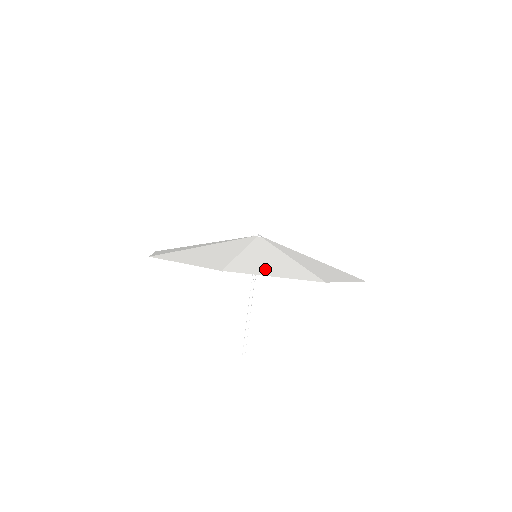
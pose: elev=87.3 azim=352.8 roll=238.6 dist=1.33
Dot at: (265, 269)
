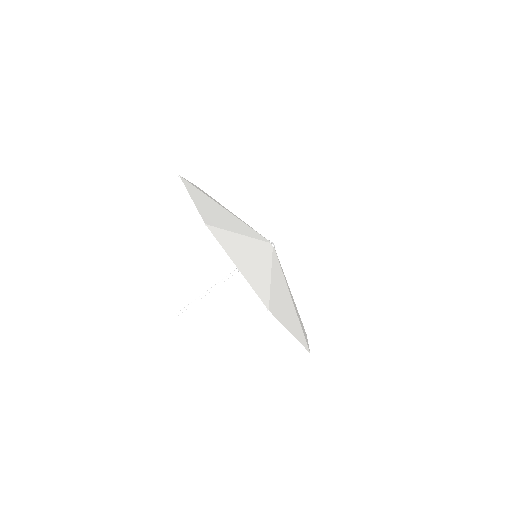
Dot at: (286, 317)
